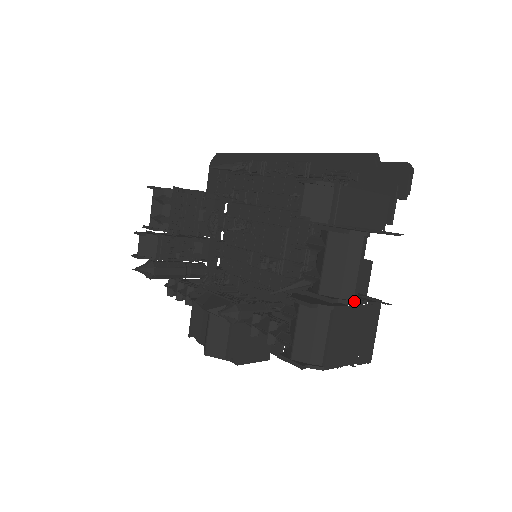
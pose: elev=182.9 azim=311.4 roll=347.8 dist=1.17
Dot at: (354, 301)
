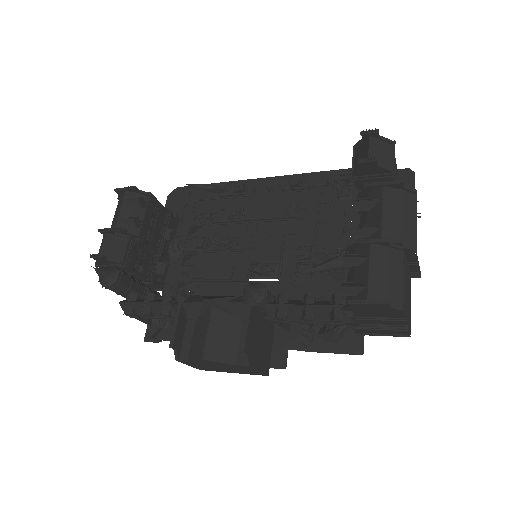
Dot at: (415, 247)
